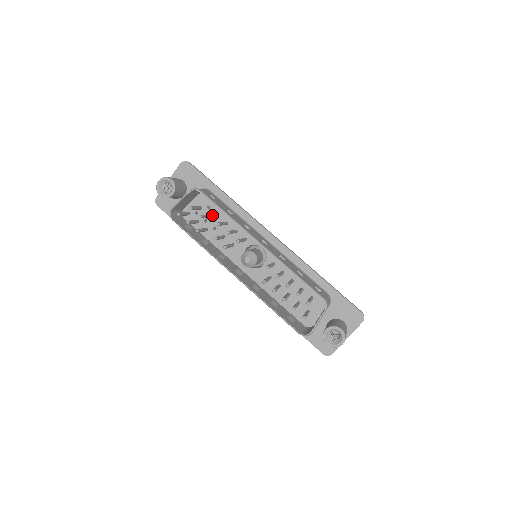
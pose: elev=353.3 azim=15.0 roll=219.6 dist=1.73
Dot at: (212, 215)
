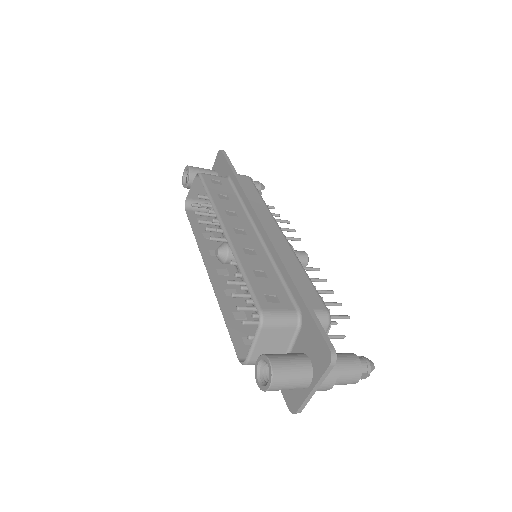
Dot at: occluded
